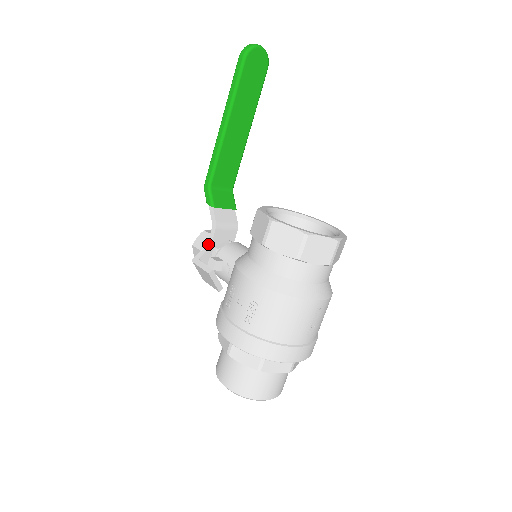
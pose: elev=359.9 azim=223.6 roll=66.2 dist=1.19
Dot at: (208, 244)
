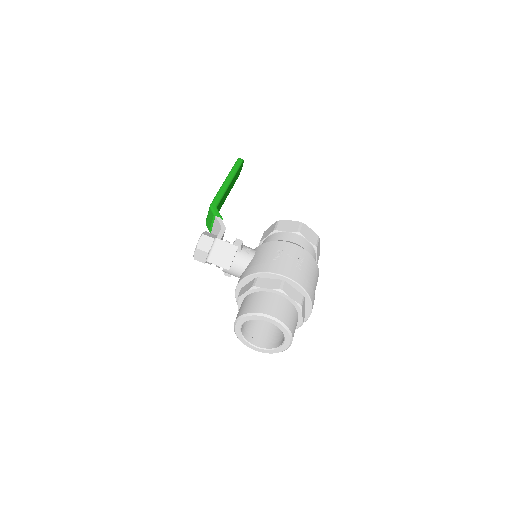
Dot at: (218, 237)
